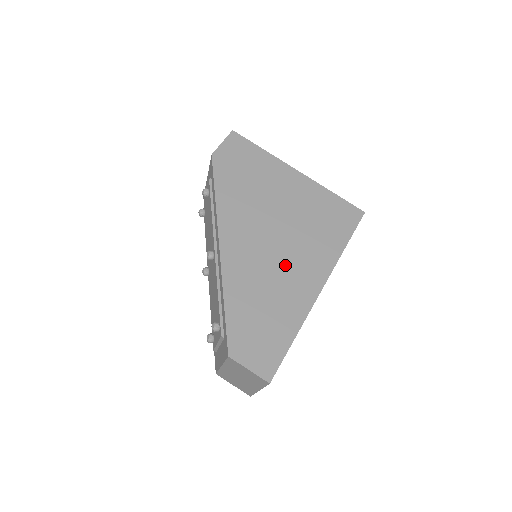
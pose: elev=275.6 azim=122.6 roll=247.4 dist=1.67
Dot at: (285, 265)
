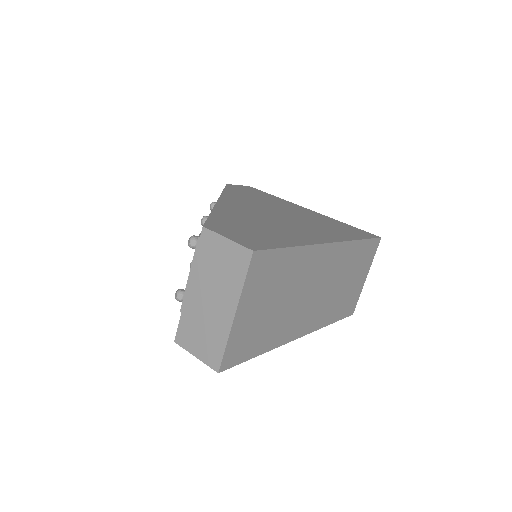
Dot at: (289, 224)
